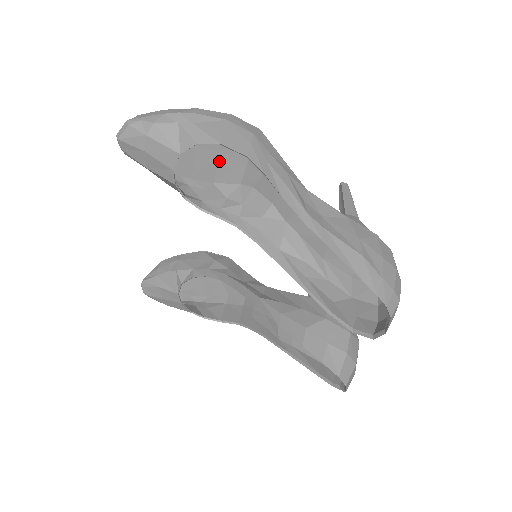
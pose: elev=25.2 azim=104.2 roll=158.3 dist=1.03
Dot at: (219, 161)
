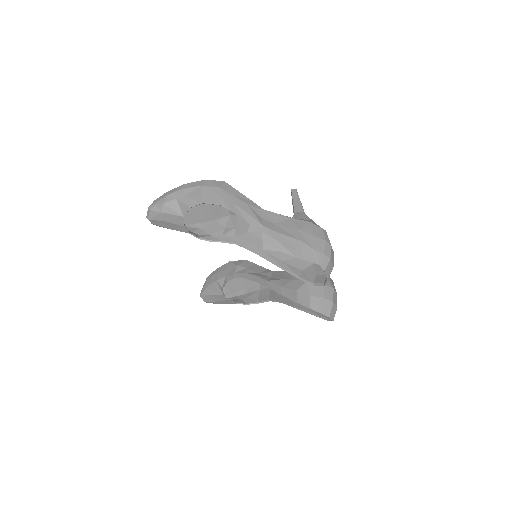
Dot at: (211, 207)
